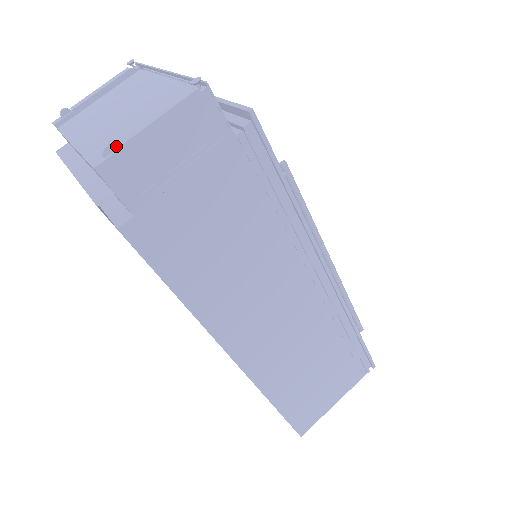
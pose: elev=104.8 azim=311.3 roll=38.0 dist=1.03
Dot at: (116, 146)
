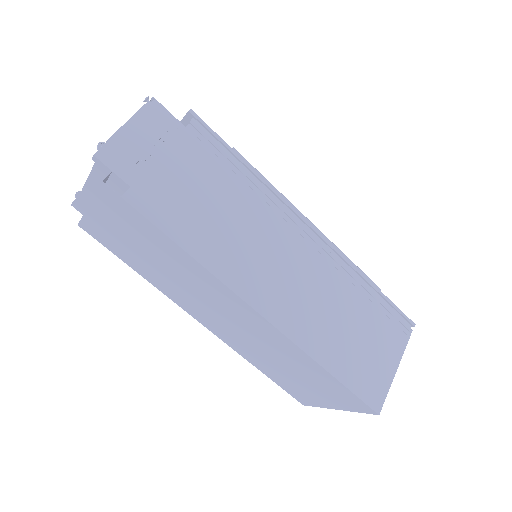
Dot at: (106, 145)
